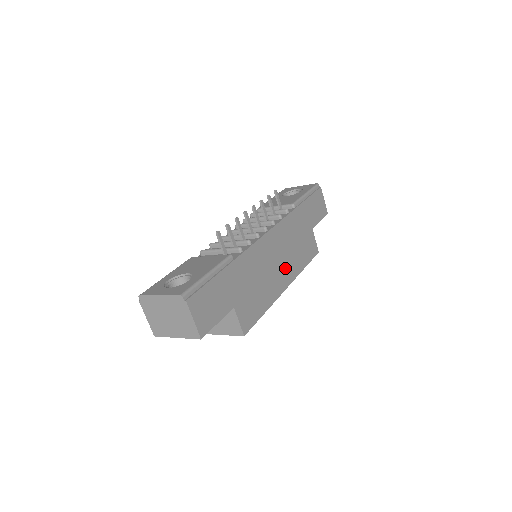
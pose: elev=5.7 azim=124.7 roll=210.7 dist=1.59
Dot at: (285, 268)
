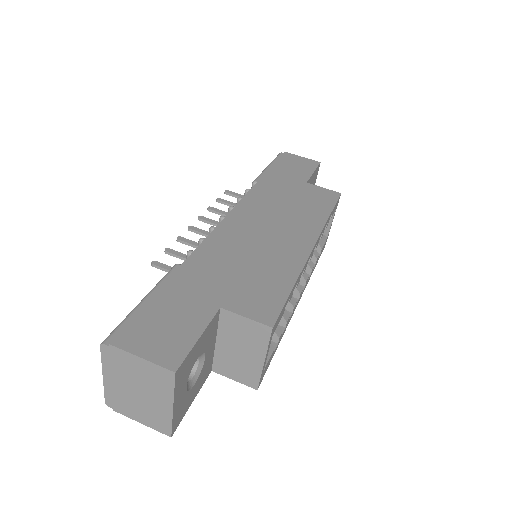
Dot at: (291, 231)
